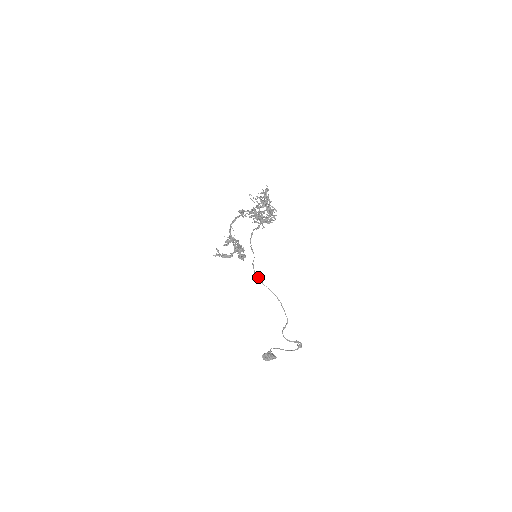
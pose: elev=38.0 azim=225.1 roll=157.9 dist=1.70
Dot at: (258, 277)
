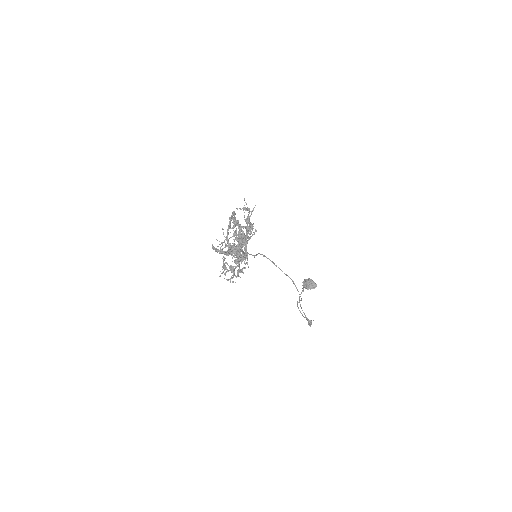
Dot at: (269, 259)
